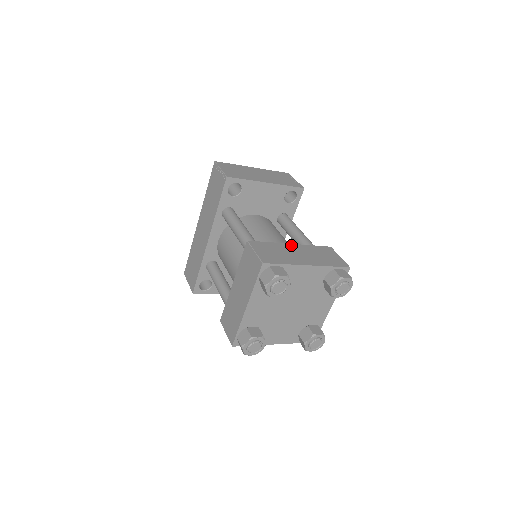
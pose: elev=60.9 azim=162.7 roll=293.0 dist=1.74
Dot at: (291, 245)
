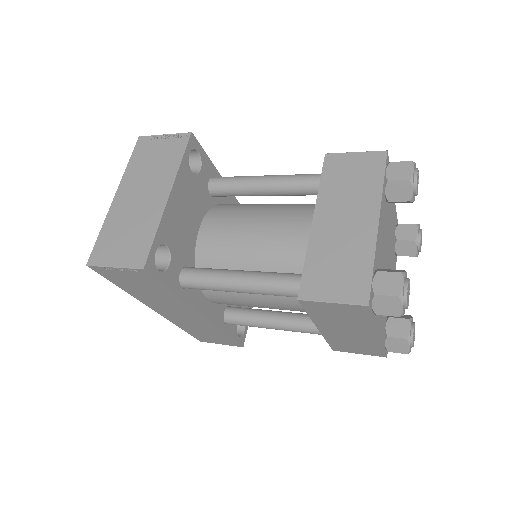
Dot at: (316, 224)
